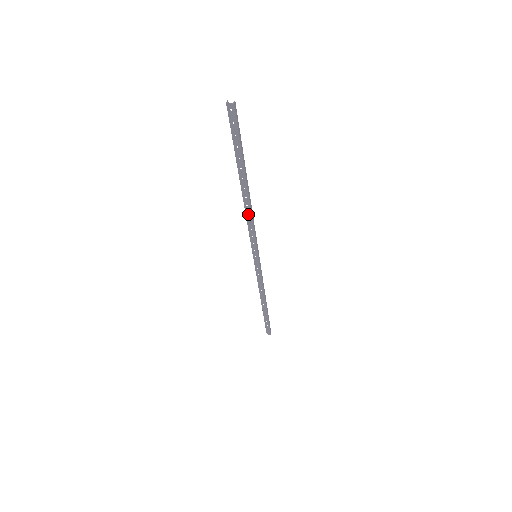
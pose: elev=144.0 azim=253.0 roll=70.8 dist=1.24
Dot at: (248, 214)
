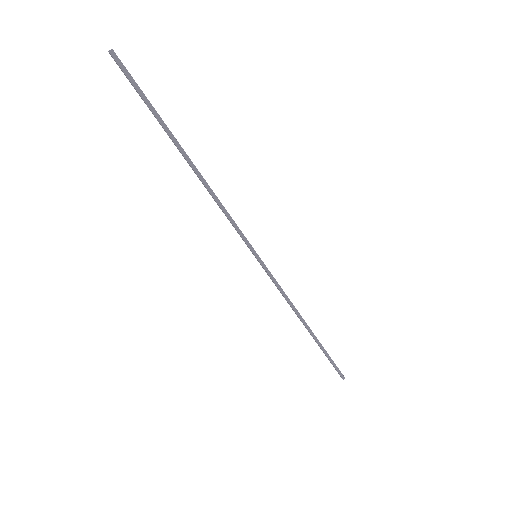
Dot at: (212, 195)
